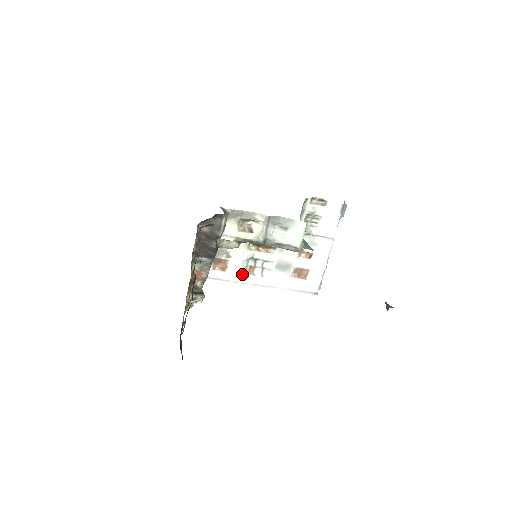
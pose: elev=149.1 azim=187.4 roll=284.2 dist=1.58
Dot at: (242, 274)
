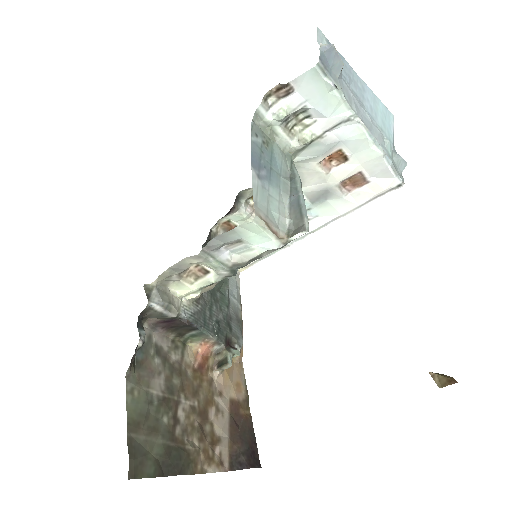
Dot at: occluded
